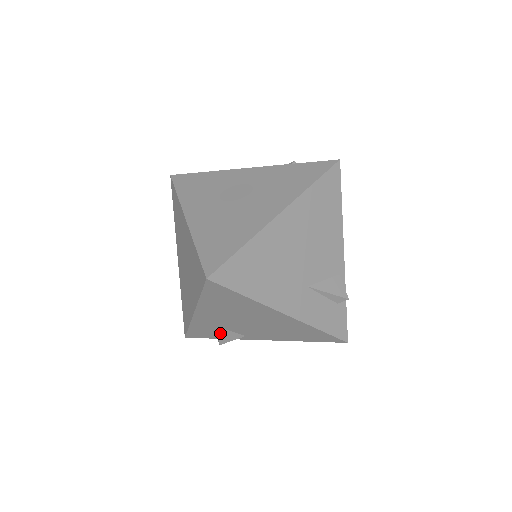
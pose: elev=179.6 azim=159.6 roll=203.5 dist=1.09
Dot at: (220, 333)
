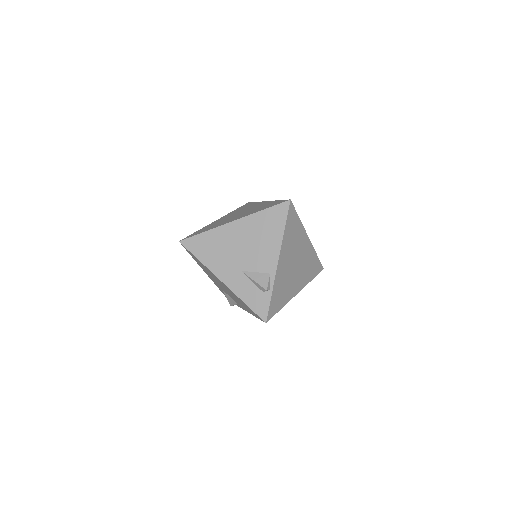
Dot at: (226, 296)
